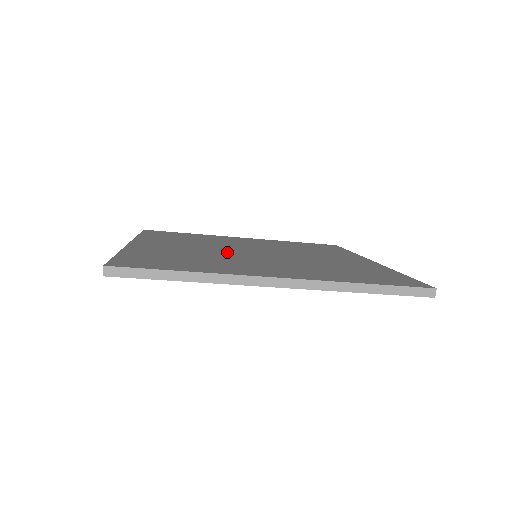
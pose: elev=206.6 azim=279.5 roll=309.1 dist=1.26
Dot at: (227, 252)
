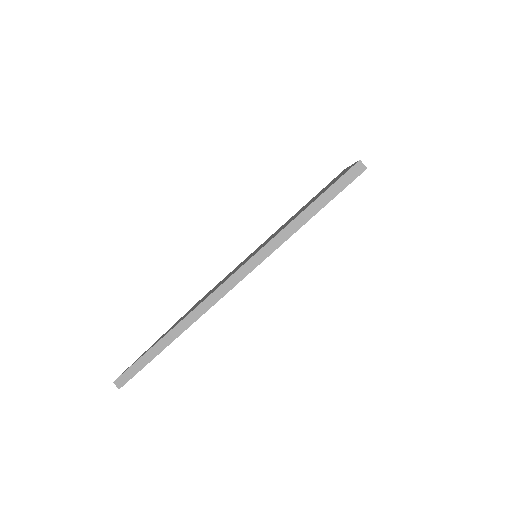
Dot at: occluded
